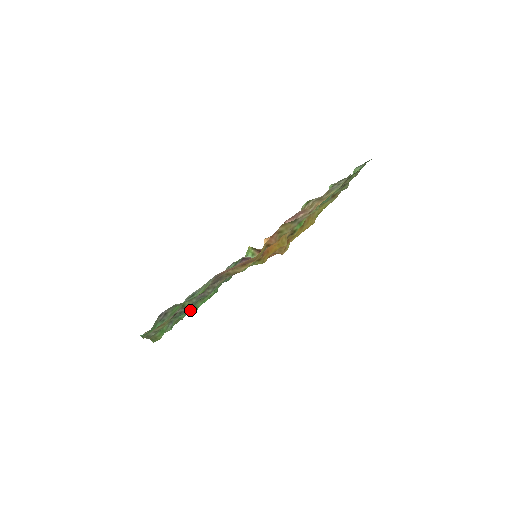
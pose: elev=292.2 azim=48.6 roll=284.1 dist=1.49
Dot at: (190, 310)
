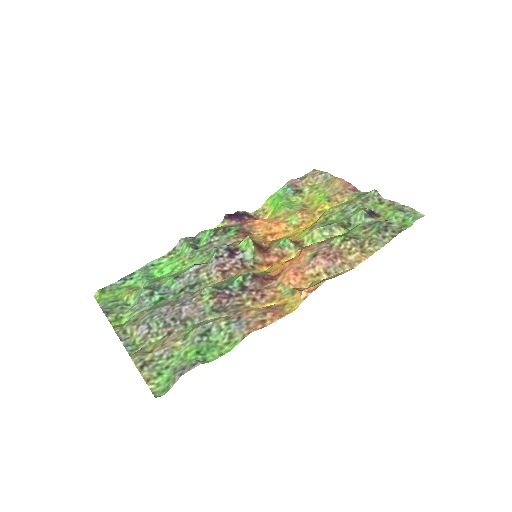
Dot at: (153, 279)
